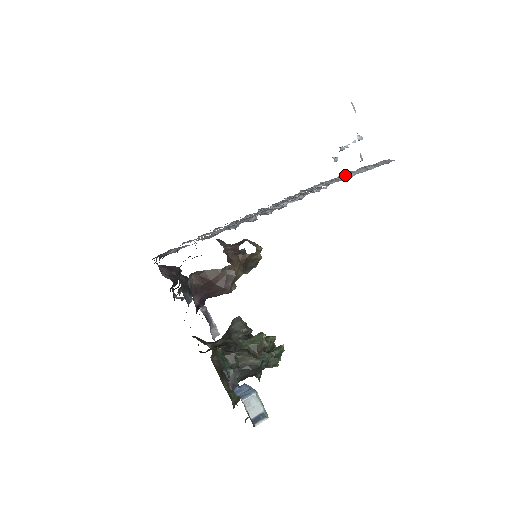
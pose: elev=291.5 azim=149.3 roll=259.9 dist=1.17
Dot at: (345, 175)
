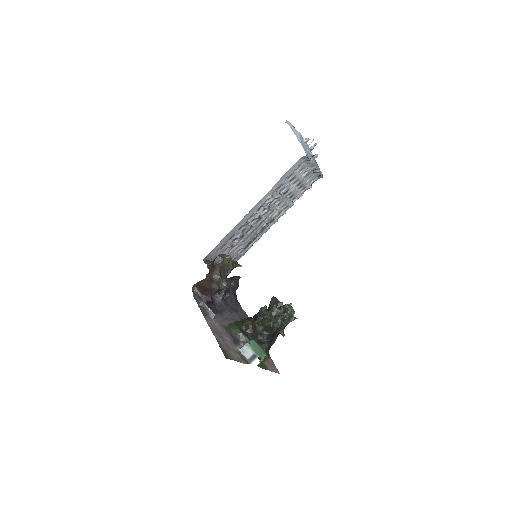
Dot at: (289, 178)
